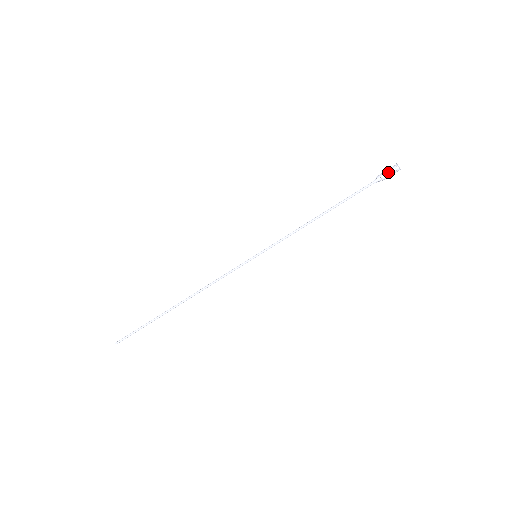
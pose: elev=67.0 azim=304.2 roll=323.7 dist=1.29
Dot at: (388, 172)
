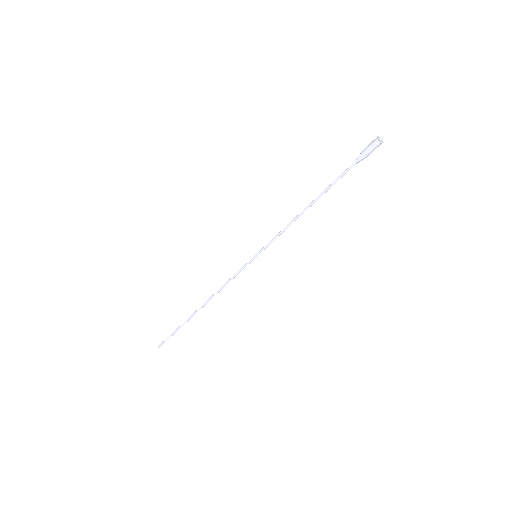
Dot at: (368, 147)
